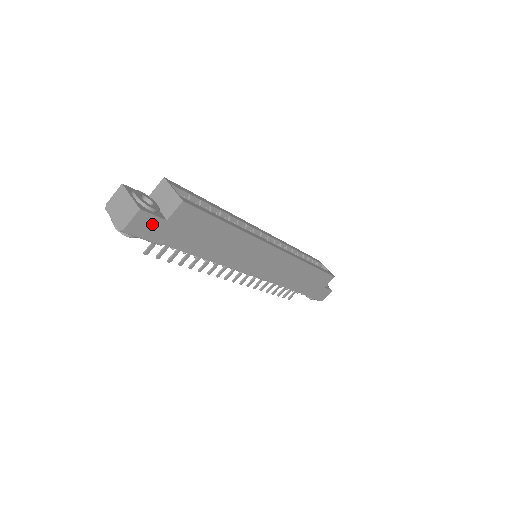
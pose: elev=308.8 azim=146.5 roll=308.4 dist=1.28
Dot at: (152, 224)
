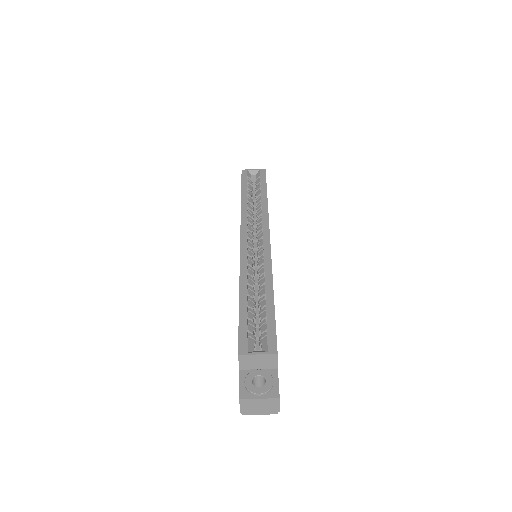
Dot at: occluded
